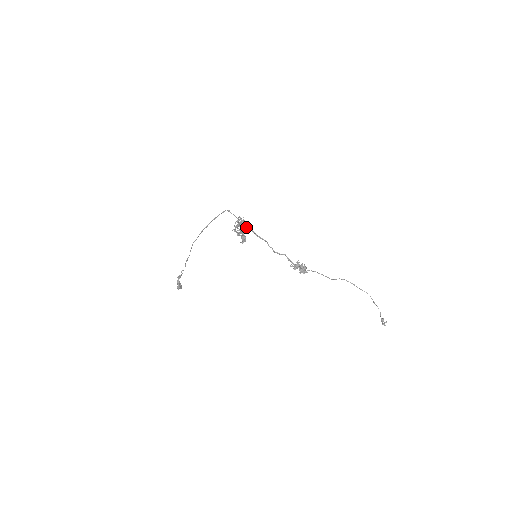
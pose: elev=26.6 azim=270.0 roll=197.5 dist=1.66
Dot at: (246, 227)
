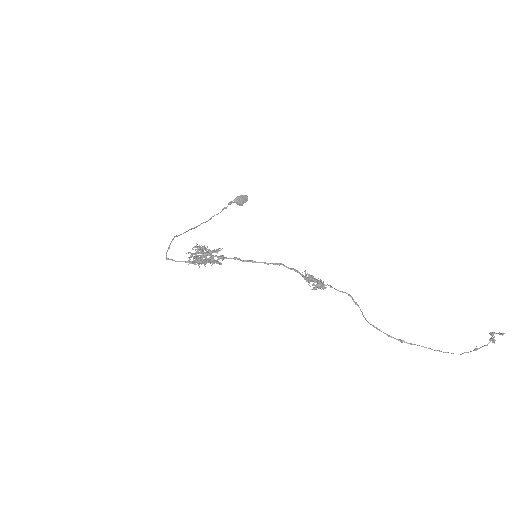
Dot at: (209, 253)
